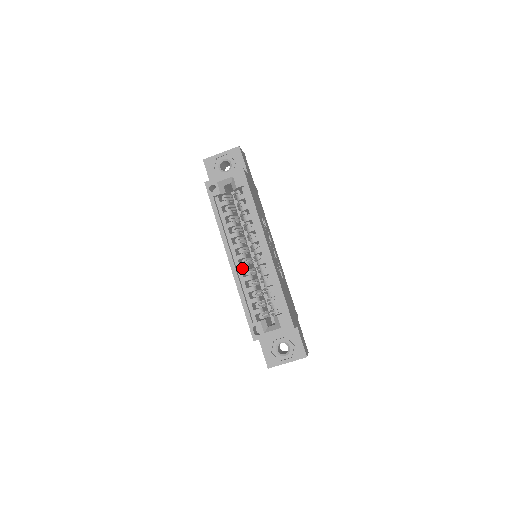
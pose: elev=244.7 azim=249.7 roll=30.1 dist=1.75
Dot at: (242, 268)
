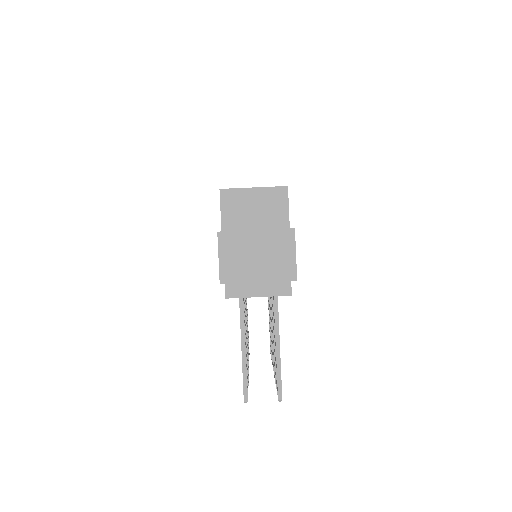
Dot at: occluded
